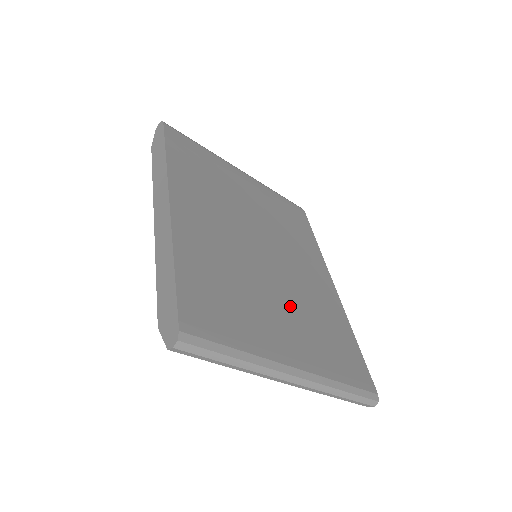
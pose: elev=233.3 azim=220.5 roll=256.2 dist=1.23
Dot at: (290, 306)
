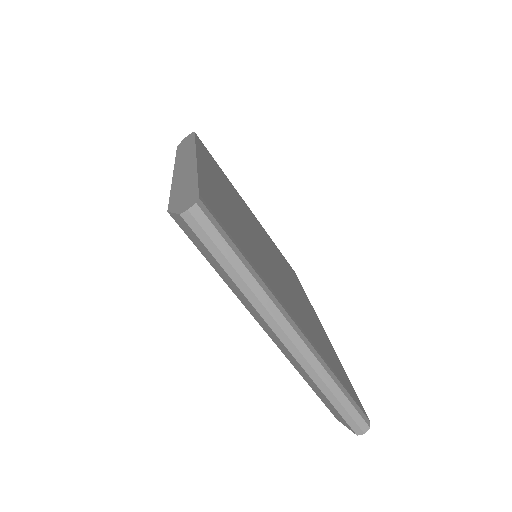
Dot at: (289, 294)
